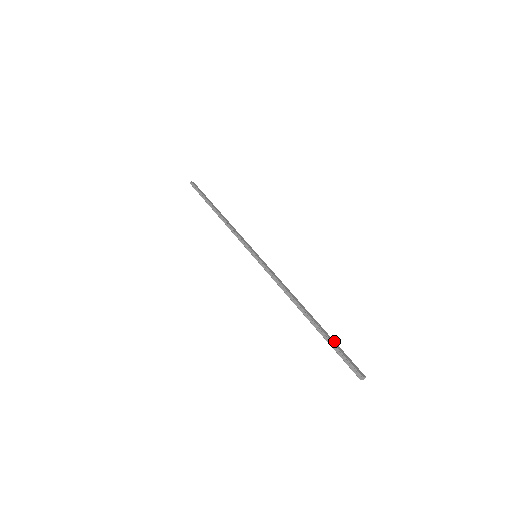
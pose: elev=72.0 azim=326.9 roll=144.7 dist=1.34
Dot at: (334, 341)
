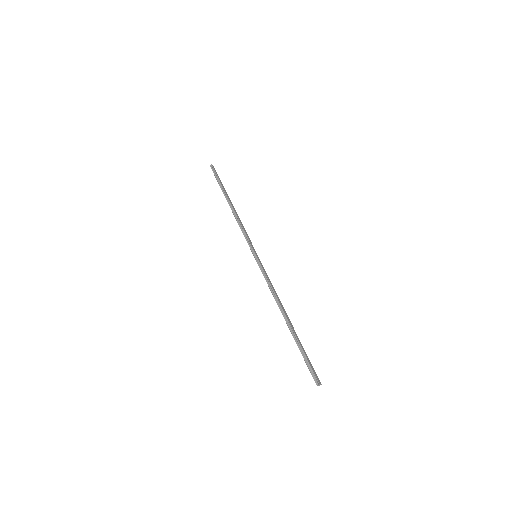
Dot at: occluded
